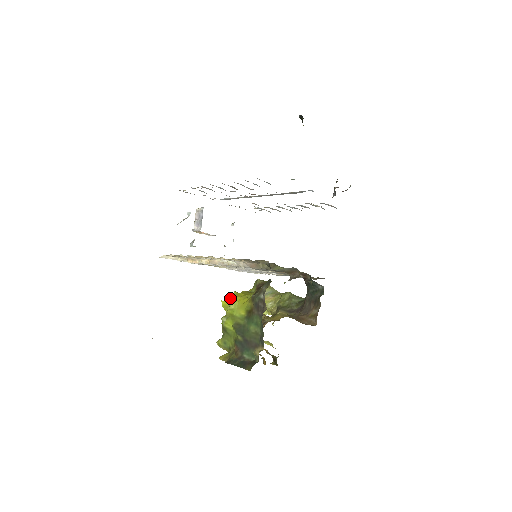
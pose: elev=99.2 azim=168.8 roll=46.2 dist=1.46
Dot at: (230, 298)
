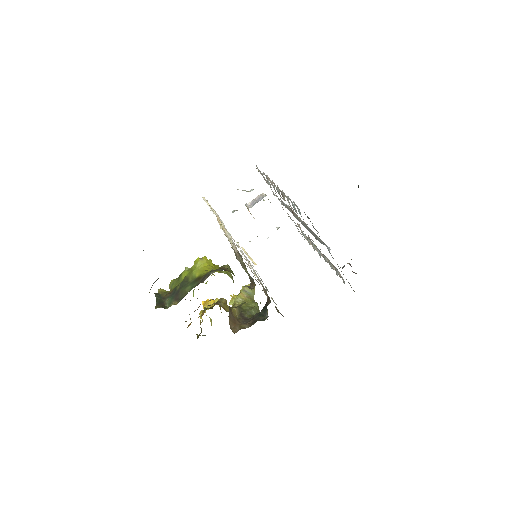
Dot at: (202, 259)
